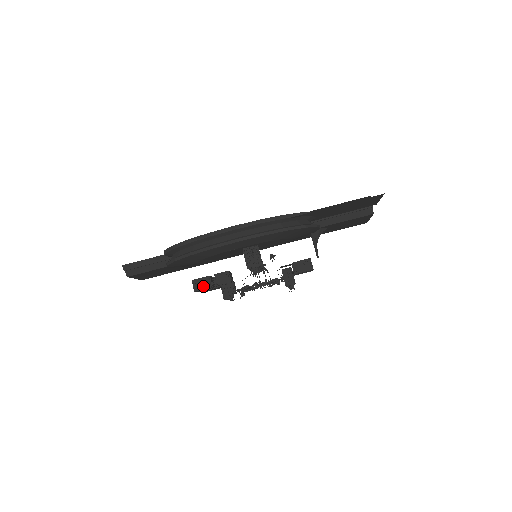
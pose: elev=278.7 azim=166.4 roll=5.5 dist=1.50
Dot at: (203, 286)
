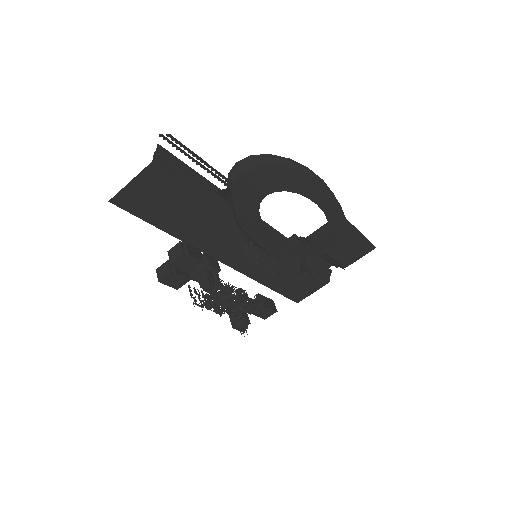
Dot at: (194, 254)
